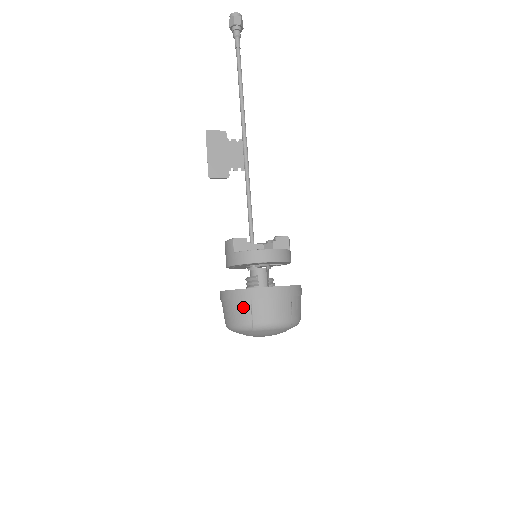
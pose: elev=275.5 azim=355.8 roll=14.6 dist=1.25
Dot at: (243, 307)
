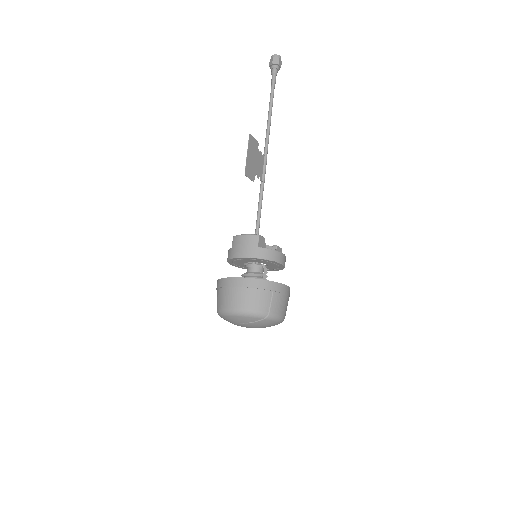
Dot at: (265, 296)
